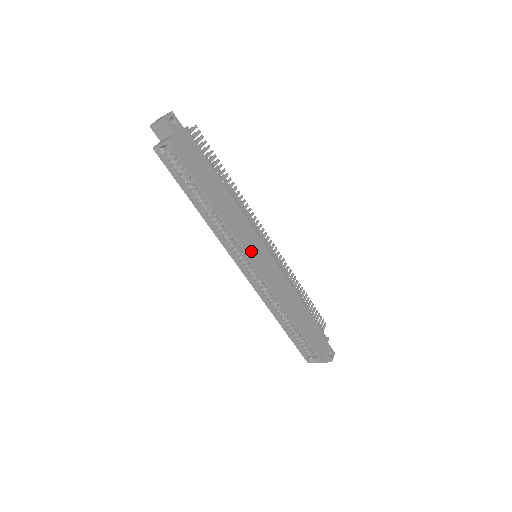
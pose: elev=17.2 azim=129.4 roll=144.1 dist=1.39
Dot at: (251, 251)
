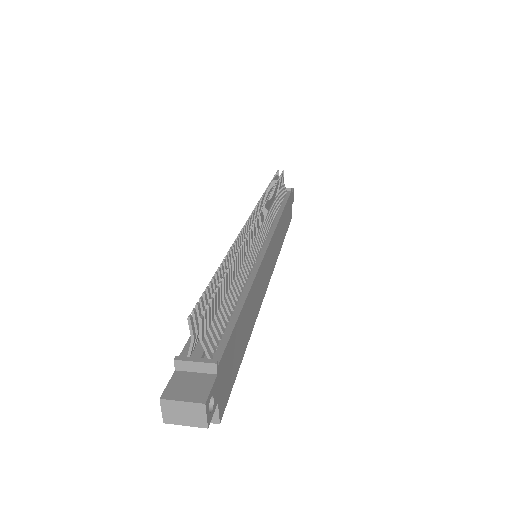
Dot at: (266, 281)
